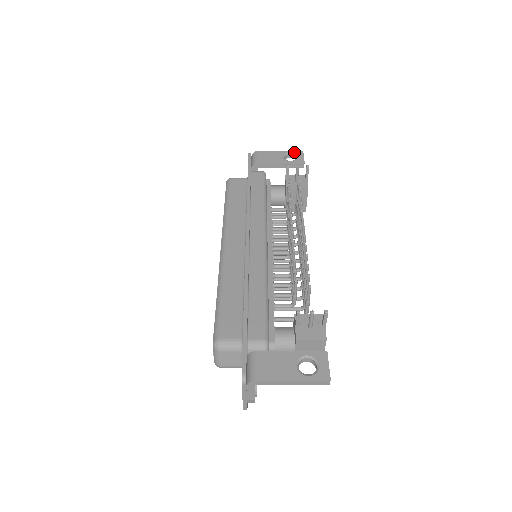
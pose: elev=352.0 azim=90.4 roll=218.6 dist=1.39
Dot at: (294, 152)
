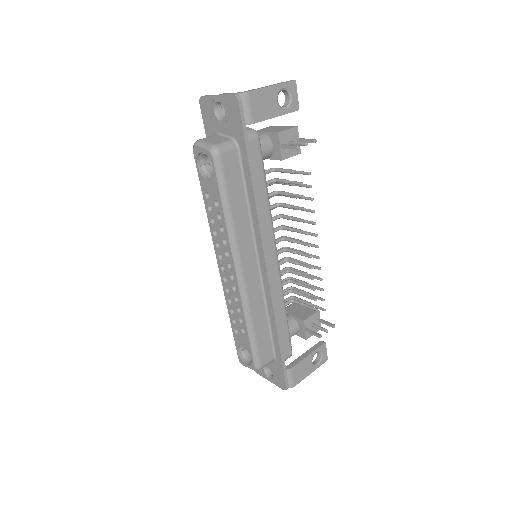
Dot at: (288, 86)
